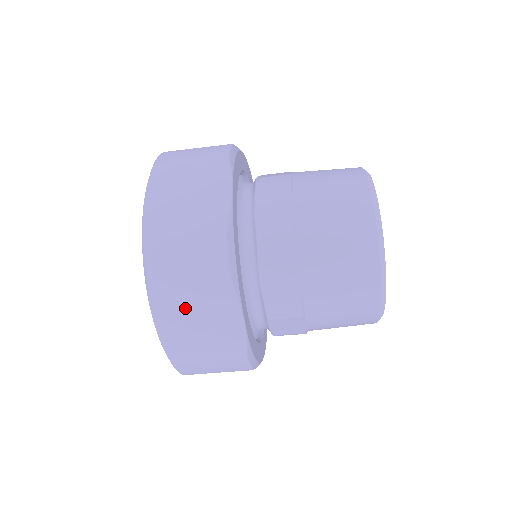
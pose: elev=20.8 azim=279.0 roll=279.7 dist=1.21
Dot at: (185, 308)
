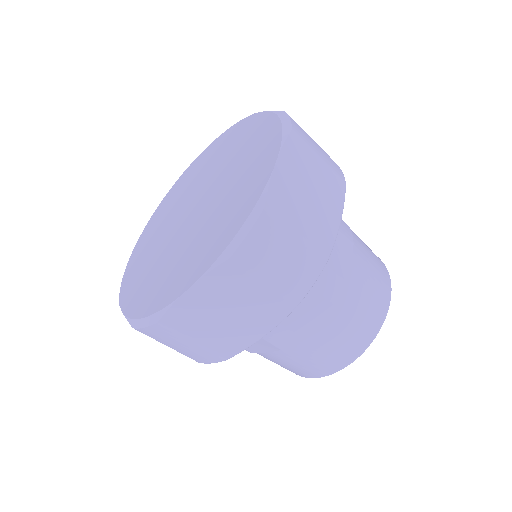
Dot at: (237, 295)
